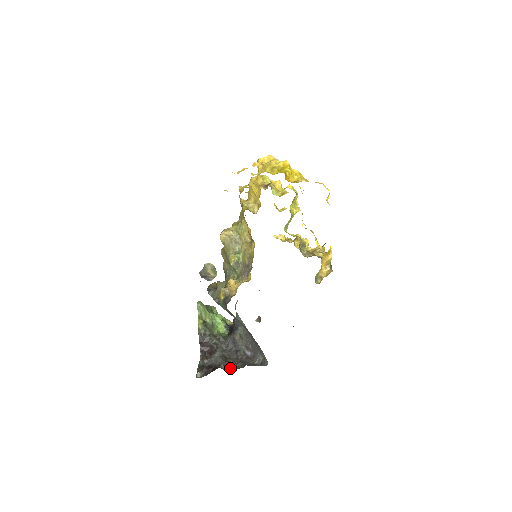
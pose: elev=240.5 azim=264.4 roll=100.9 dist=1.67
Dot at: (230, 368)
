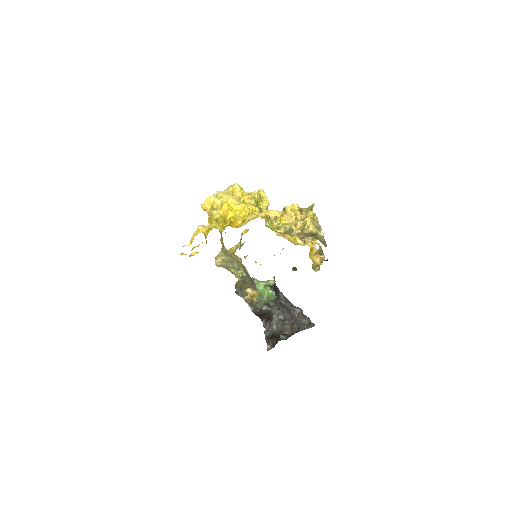
Dot at: (289, 331)
